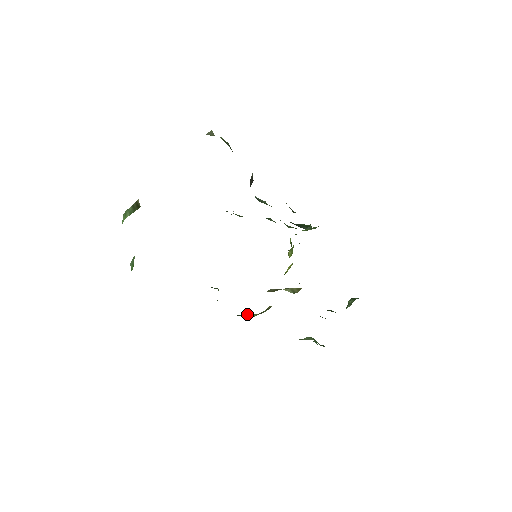
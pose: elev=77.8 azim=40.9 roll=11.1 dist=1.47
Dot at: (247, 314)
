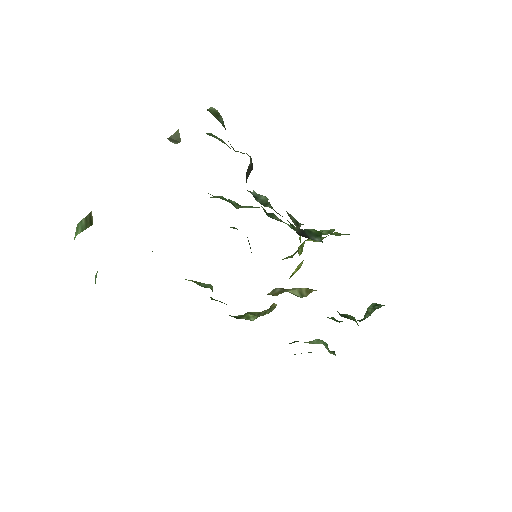
Dot at: (246, 315)
